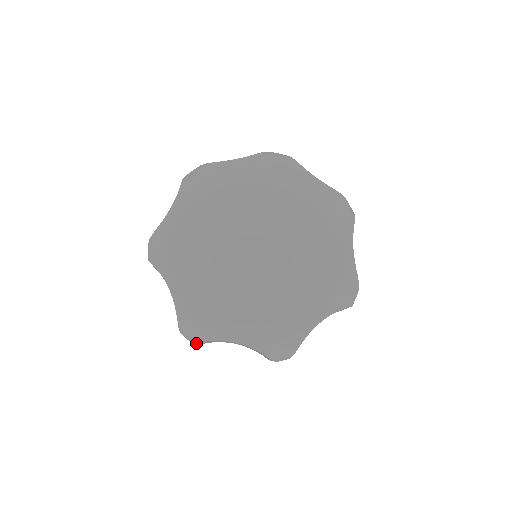
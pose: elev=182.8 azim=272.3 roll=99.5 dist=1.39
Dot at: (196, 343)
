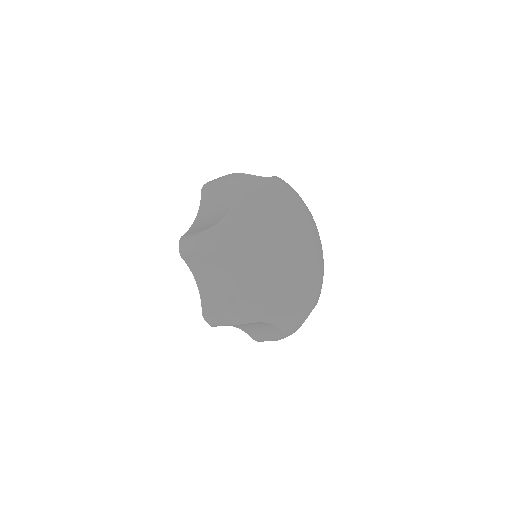
Dot at: occluded
